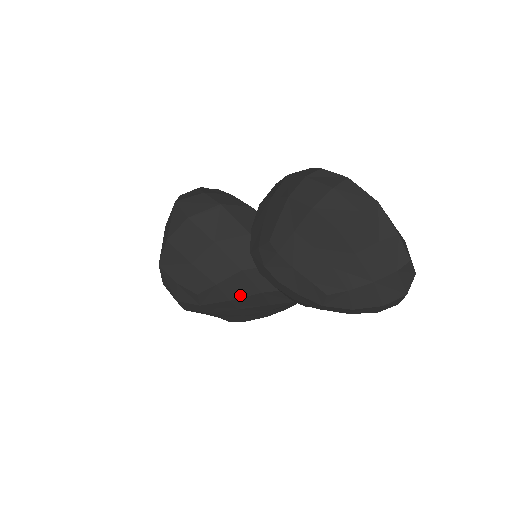
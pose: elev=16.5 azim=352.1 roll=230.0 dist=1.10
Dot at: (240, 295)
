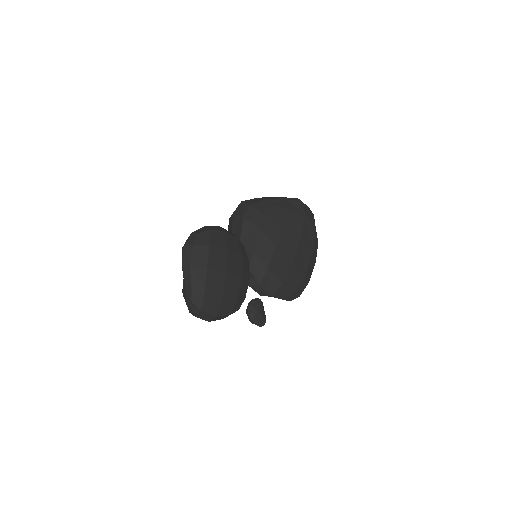
Dot at: occluded
